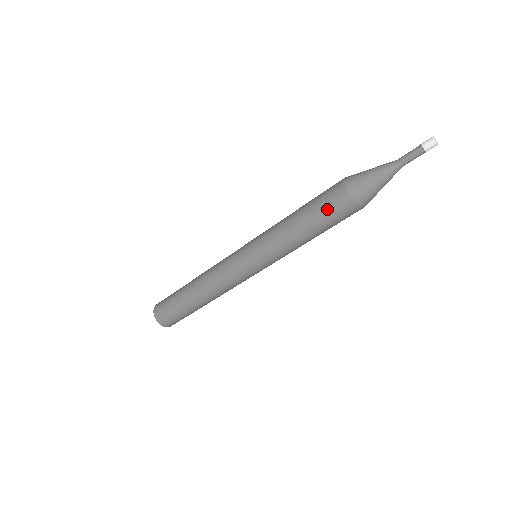
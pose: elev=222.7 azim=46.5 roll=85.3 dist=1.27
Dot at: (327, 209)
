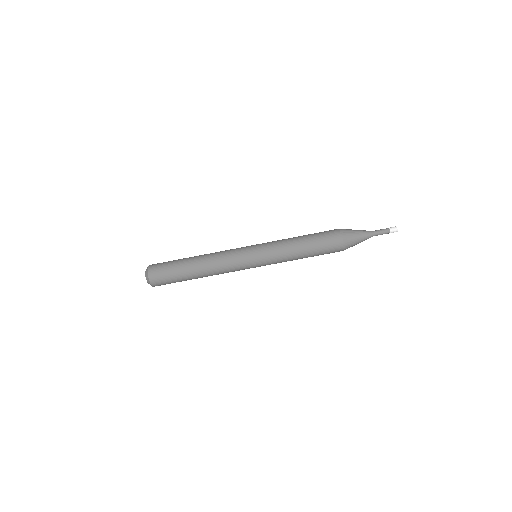
Dot at: (325, 244)
